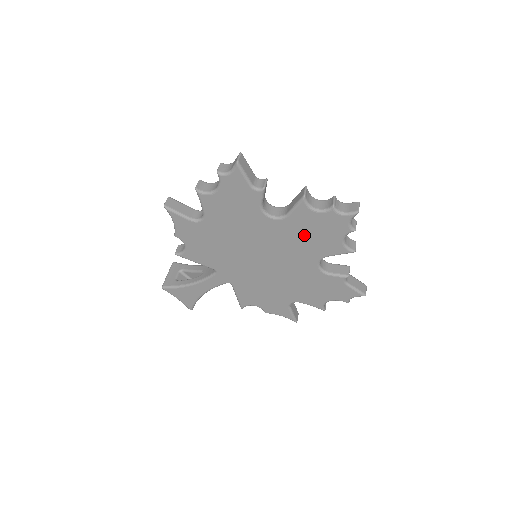
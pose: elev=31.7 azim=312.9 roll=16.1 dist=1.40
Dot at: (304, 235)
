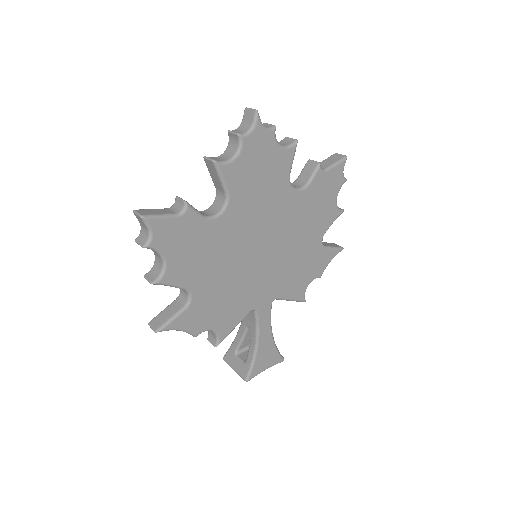
Dot at: (256, 186)
